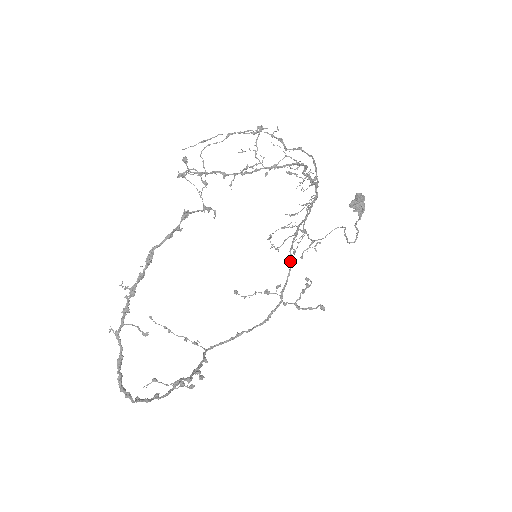
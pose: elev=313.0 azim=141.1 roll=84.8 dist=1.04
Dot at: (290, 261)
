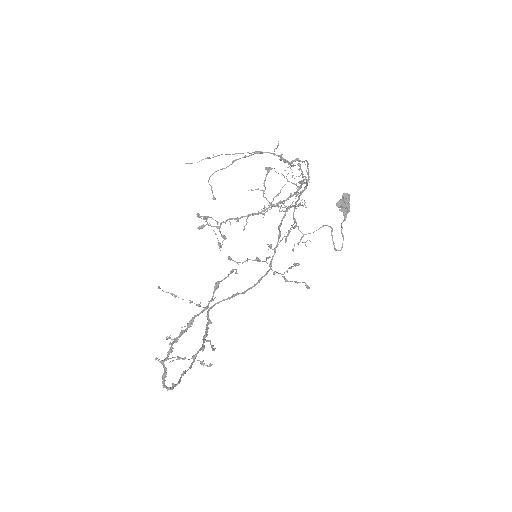
Dot at: (278, 235)
